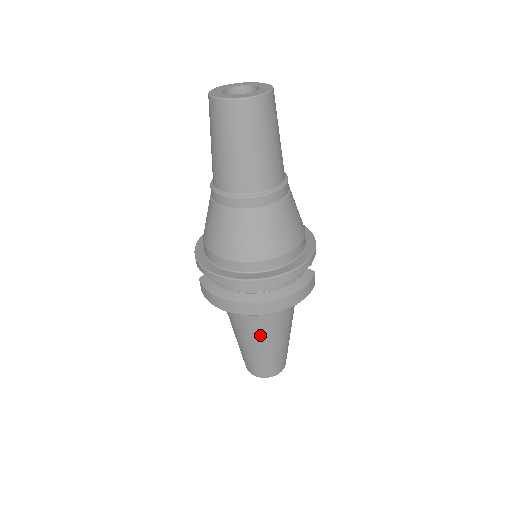
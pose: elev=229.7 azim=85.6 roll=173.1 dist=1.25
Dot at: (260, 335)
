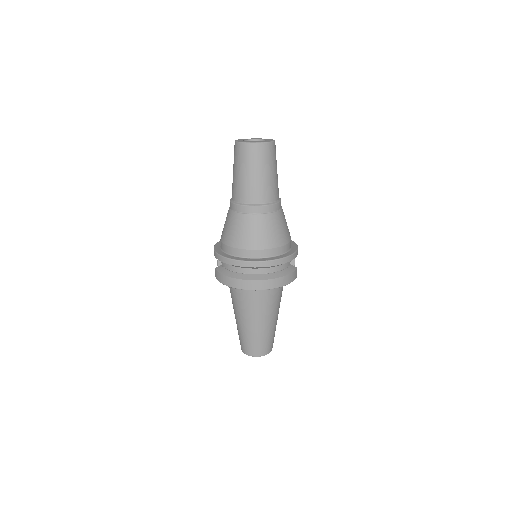
Dot at: (255, 314)
